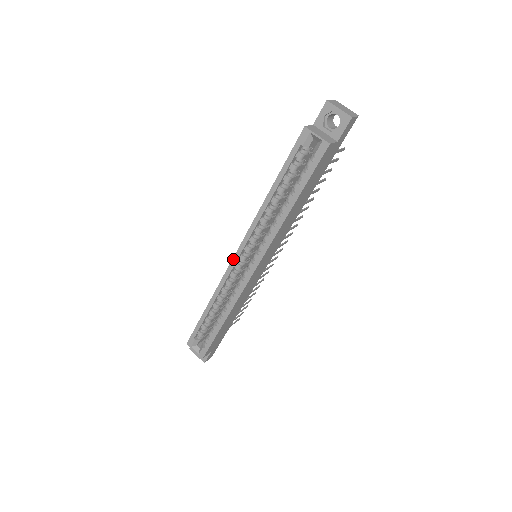
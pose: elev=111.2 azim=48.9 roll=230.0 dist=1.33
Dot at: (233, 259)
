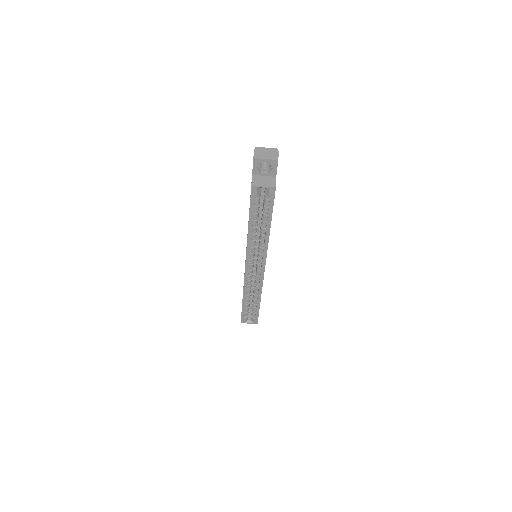
Dot at: (245, 271)
